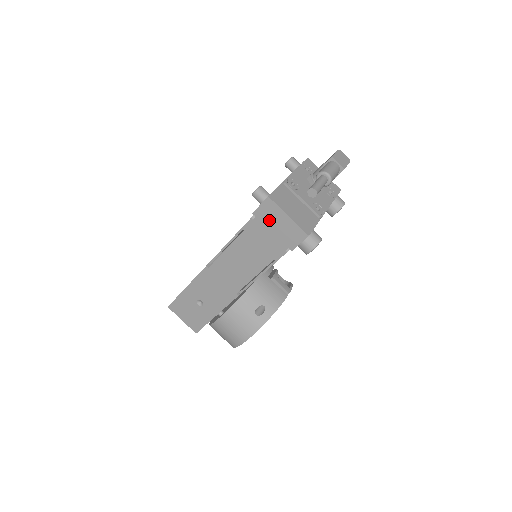
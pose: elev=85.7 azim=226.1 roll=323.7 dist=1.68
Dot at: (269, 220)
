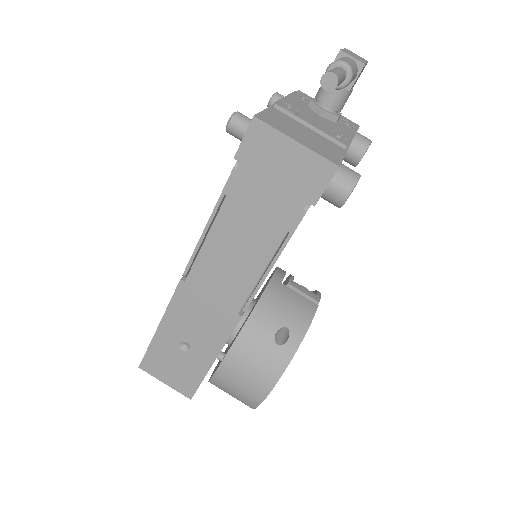
Dot at: (264, 161)
